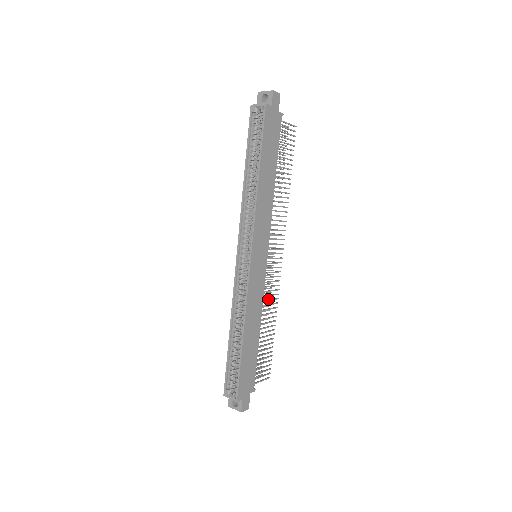
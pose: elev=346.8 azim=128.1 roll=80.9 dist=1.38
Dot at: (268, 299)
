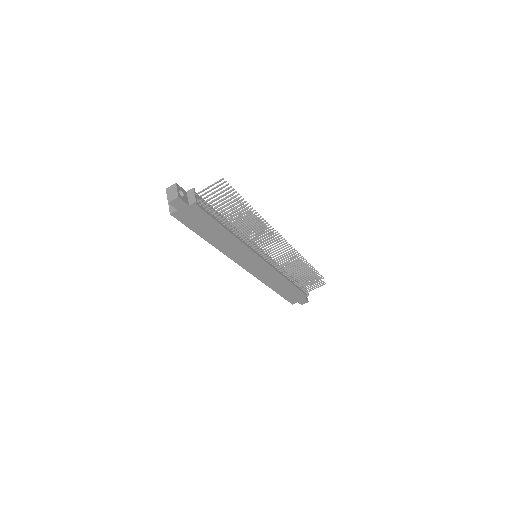
Dot at: (289, 265)
